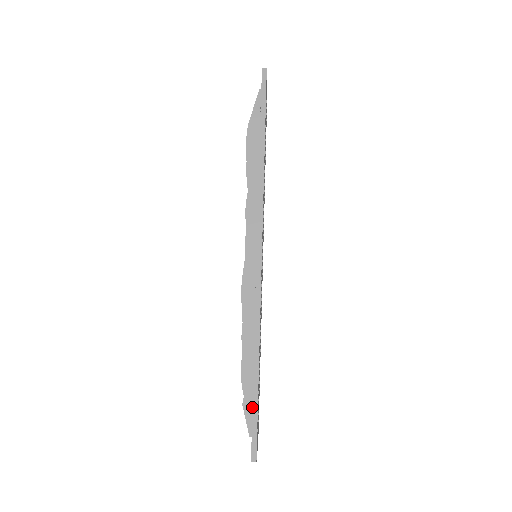
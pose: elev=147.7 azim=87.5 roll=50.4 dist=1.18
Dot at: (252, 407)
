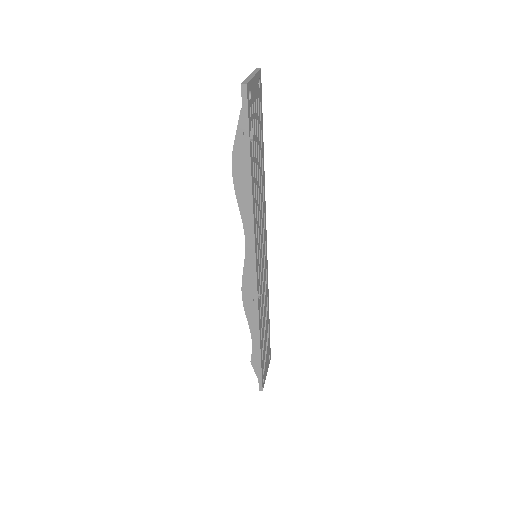
Dot at: (257, 365)
